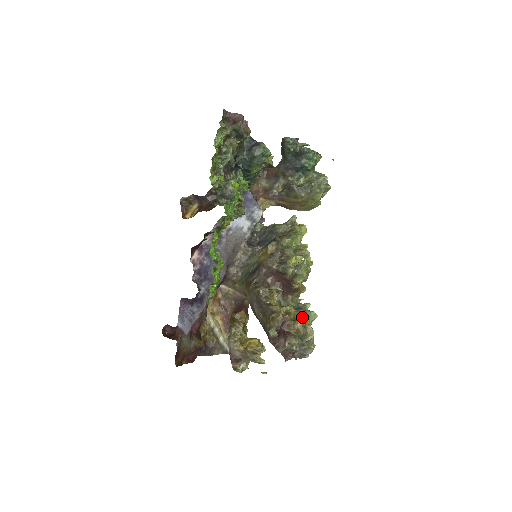
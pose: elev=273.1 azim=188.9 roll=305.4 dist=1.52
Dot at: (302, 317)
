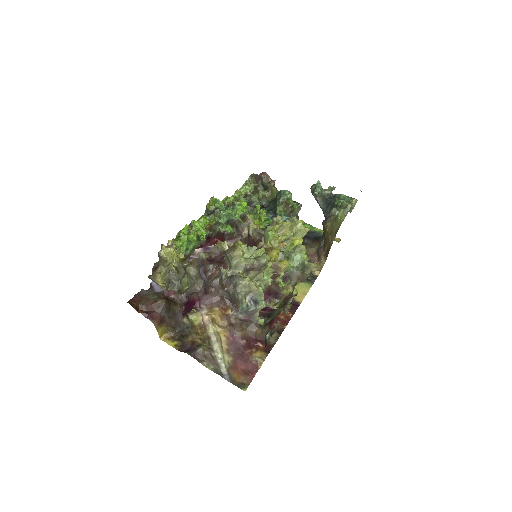
Dot at: occluded
